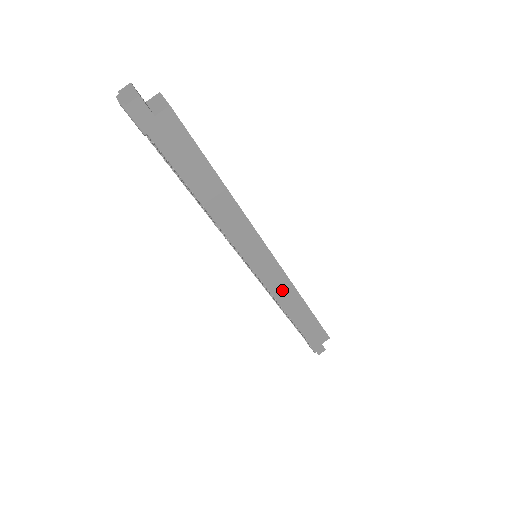
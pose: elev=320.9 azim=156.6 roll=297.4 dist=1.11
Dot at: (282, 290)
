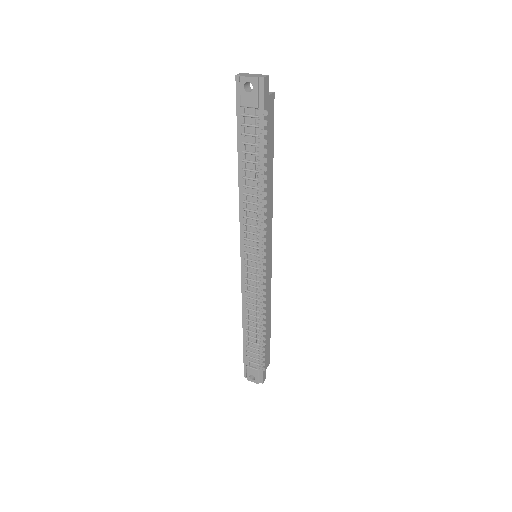
Dot at: (267, 293)
